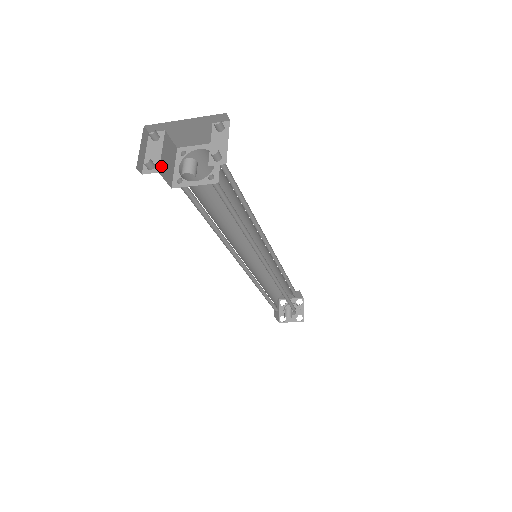
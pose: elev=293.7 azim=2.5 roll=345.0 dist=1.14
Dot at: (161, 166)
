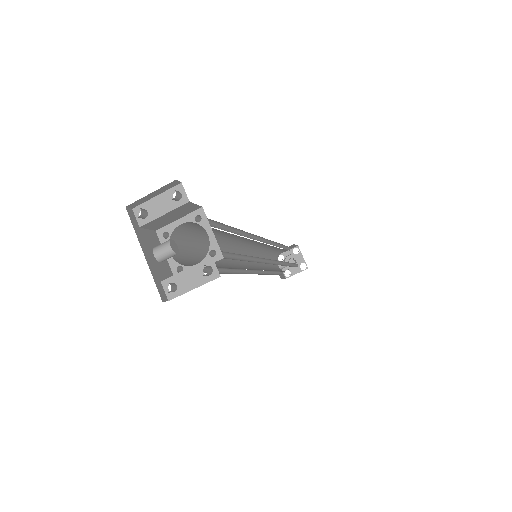
Dot at: (151, 223)
